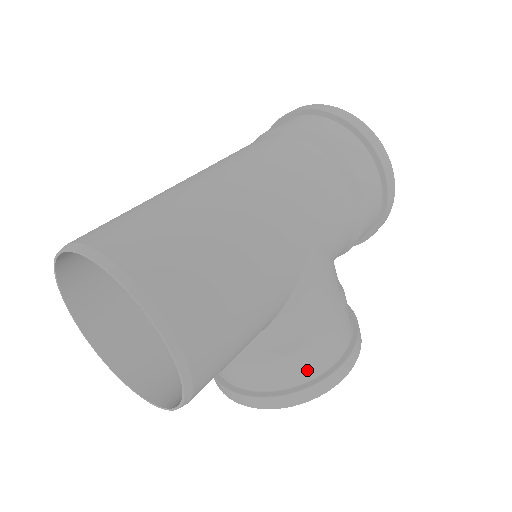
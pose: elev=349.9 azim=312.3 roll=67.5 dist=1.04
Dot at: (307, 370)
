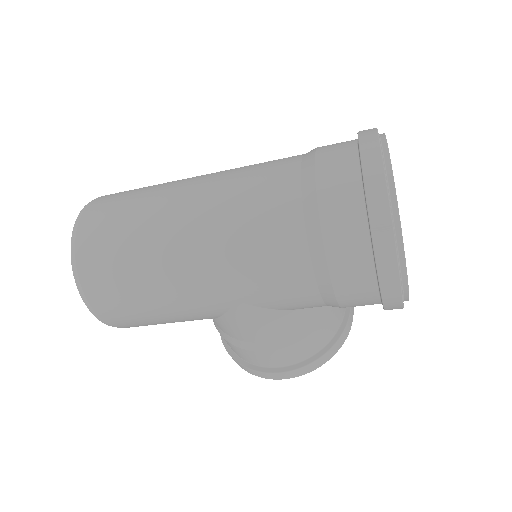
Dot at: (242, 356)
